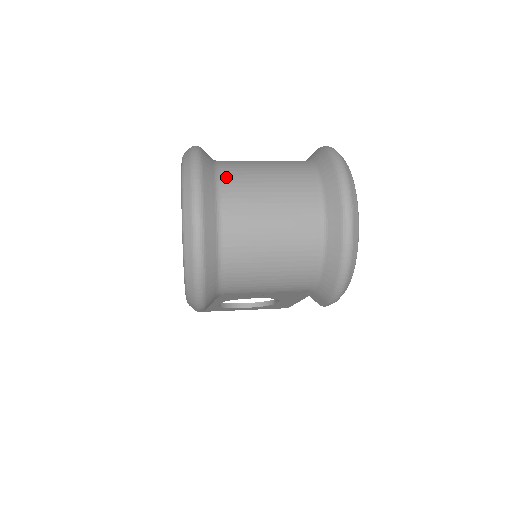
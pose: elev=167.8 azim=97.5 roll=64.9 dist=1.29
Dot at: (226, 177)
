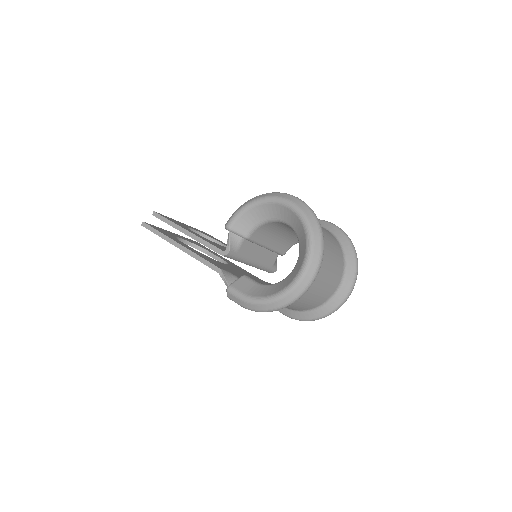
Dot at: occluded
